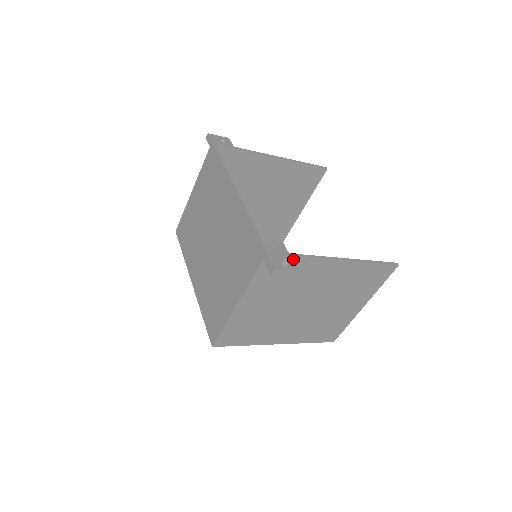
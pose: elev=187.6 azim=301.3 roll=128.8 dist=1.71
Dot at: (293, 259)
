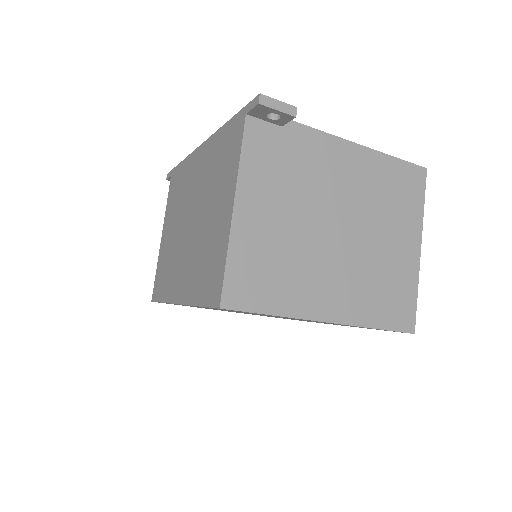
Dot at: occluded
